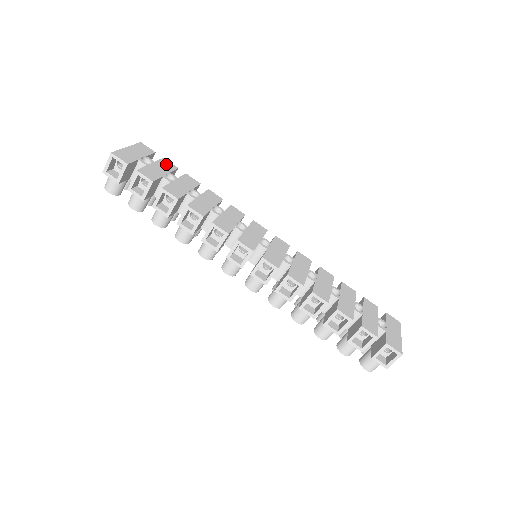
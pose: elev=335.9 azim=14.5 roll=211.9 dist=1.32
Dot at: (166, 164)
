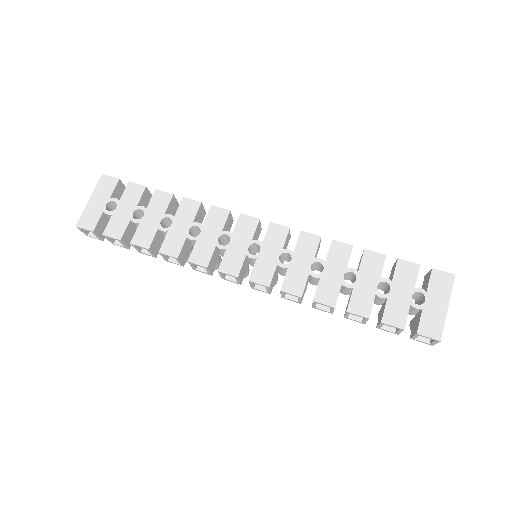
Dot at: (132, 192)
